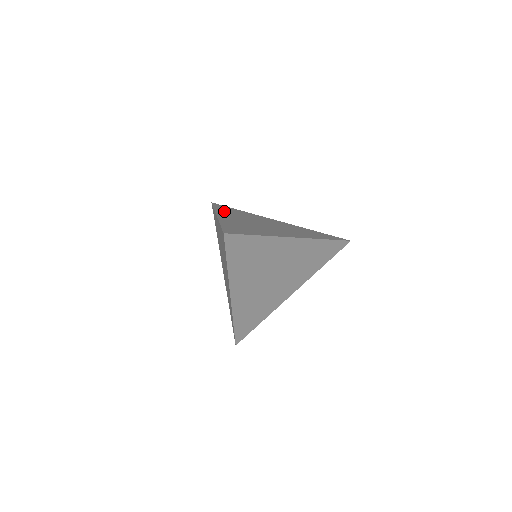
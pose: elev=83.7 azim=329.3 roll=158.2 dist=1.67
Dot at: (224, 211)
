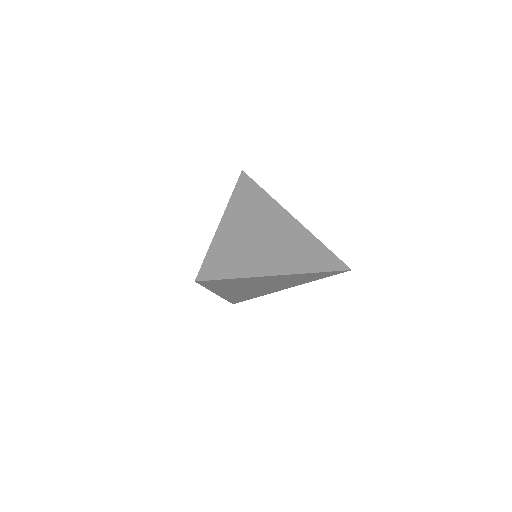
Dot at: (239, 201)
